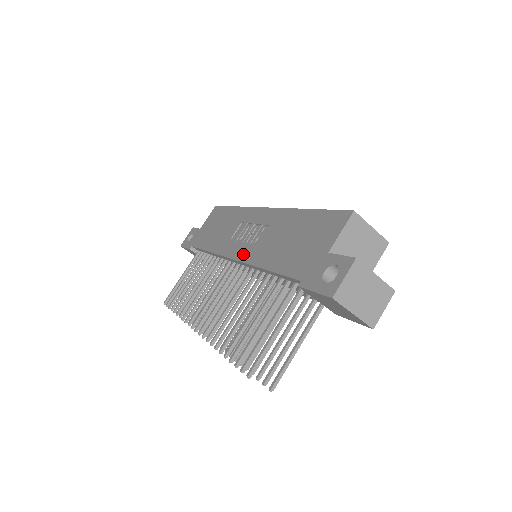
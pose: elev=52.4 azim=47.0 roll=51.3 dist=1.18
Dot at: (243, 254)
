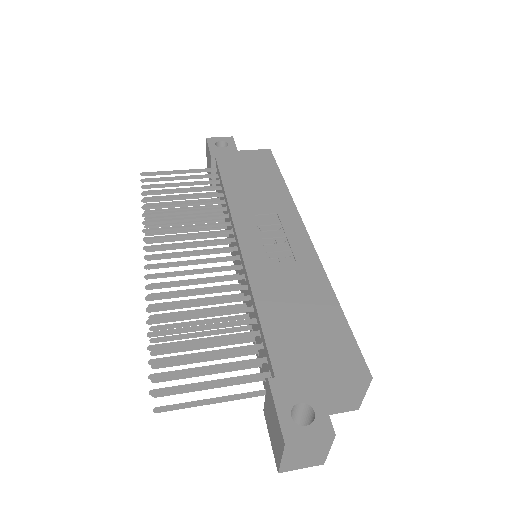
Dot at: (252, 254)
